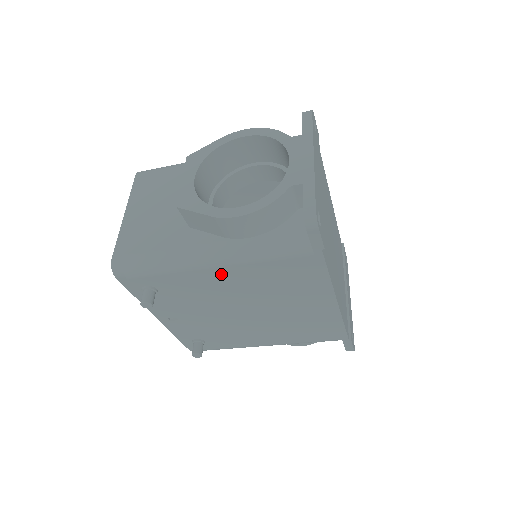
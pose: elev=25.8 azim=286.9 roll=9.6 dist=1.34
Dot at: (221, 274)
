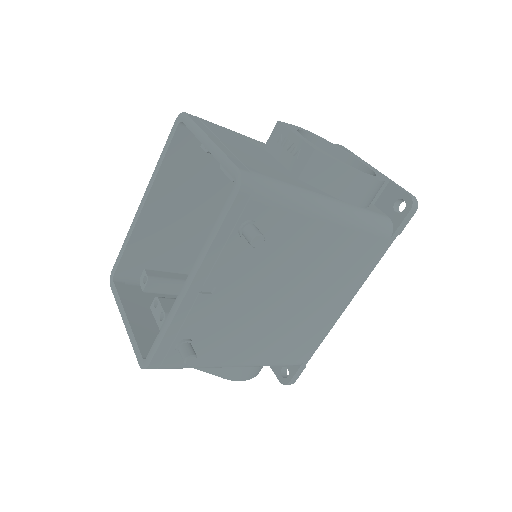
Dot at: (324, 233)
